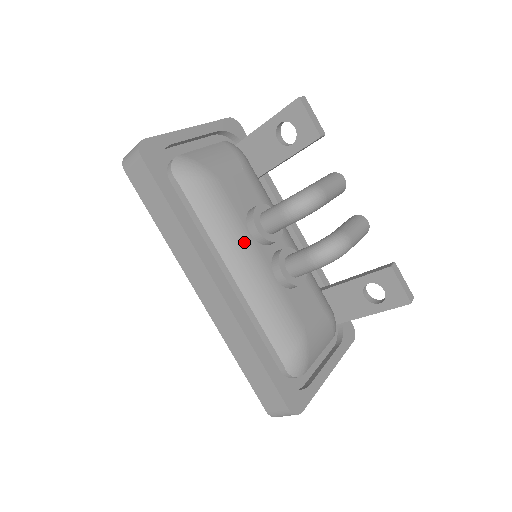
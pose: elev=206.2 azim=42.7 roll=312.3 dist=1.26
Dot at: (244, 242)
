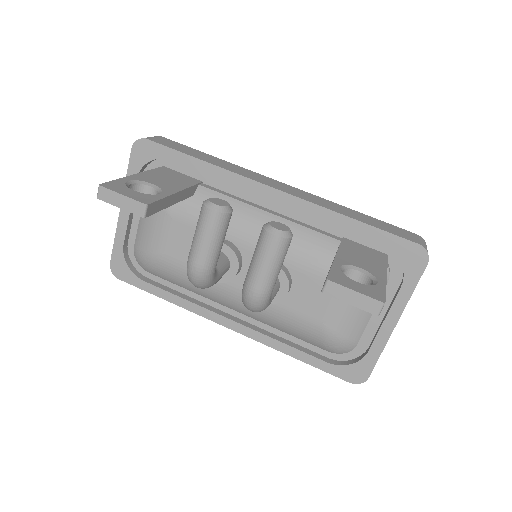
Dot at: (217, 289)
